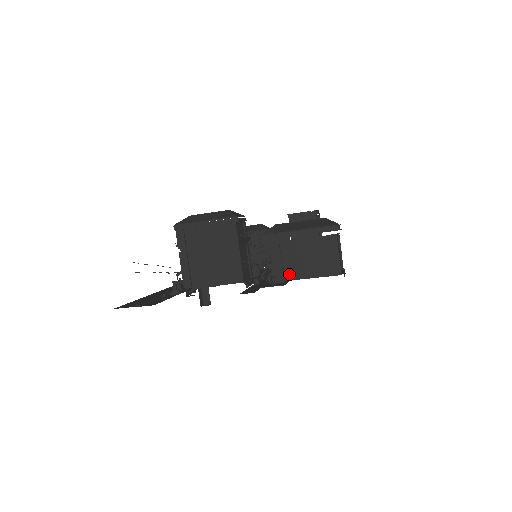
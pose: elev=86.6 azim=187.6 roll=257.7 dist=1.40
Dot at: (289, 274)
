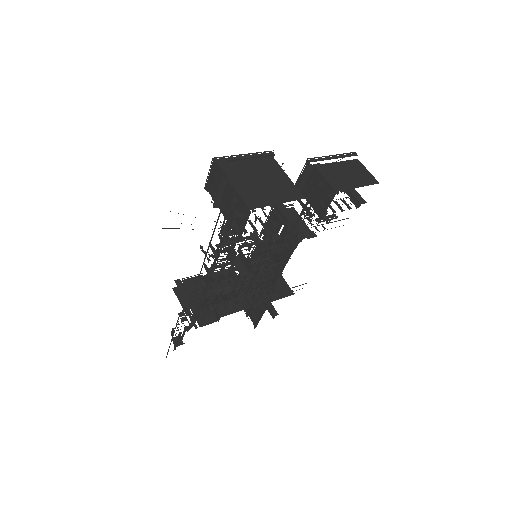
Dot at: (341, 186)
